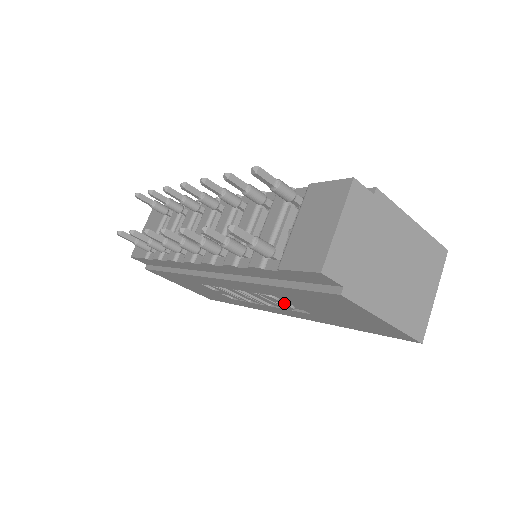
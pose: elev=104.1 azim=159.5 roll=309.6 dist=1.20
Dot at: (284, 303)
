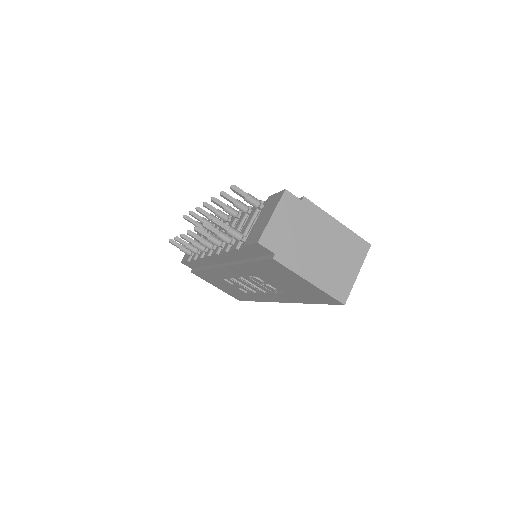
Dot at: (267, 285)
